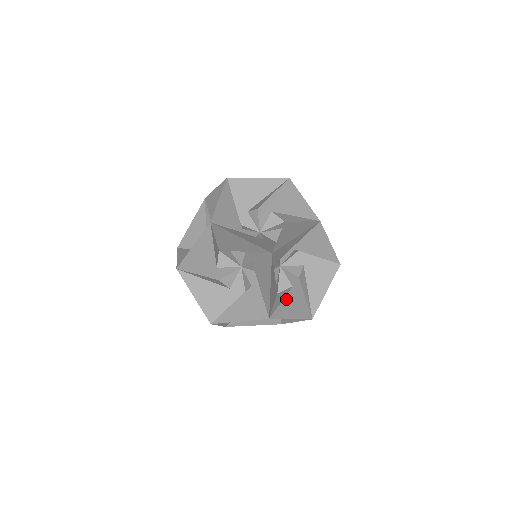
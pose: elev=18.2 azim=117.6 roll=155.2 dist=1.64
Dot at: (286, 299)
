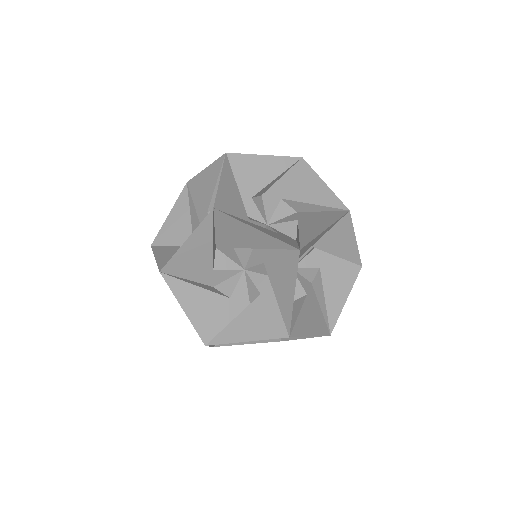
Dot at: occluded
